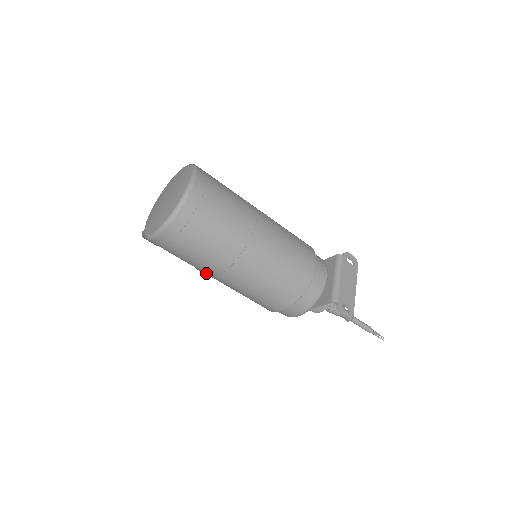
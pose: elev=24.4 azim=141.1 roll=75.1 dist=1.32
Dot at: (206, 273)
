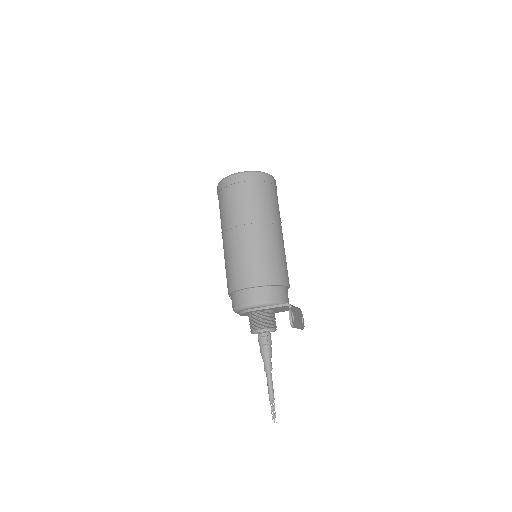
Dot at: (231, 223)
